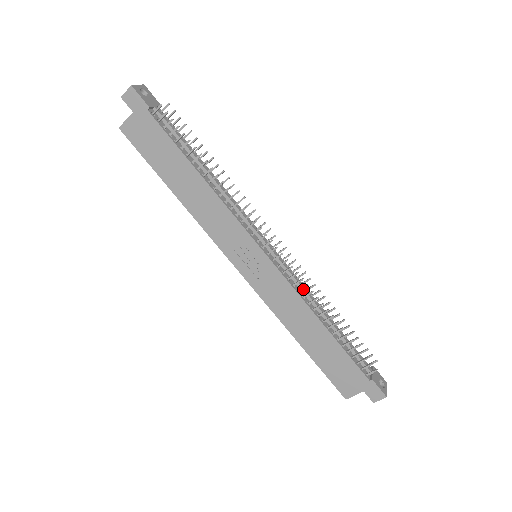
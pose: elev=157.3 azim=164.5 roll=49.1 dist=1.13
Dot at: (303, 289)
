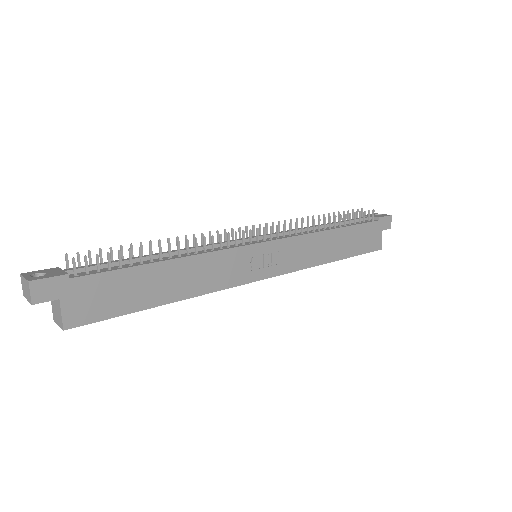
Dot at: (300, 230)
